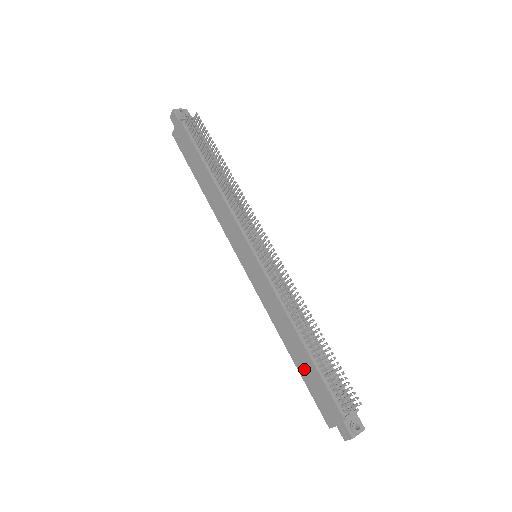
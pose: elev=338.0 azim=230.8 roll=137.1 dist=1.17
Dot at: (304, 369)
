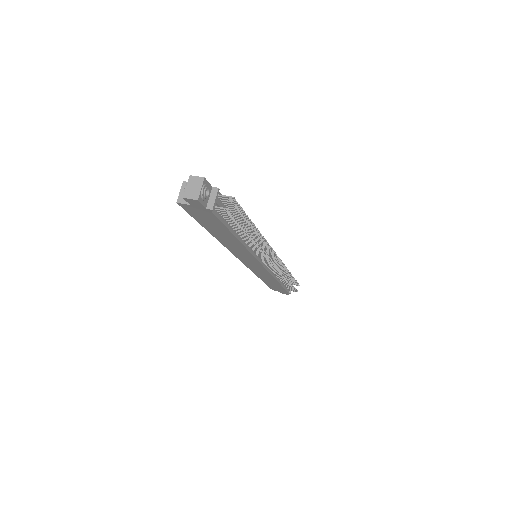
Dot at: (271, 284)
